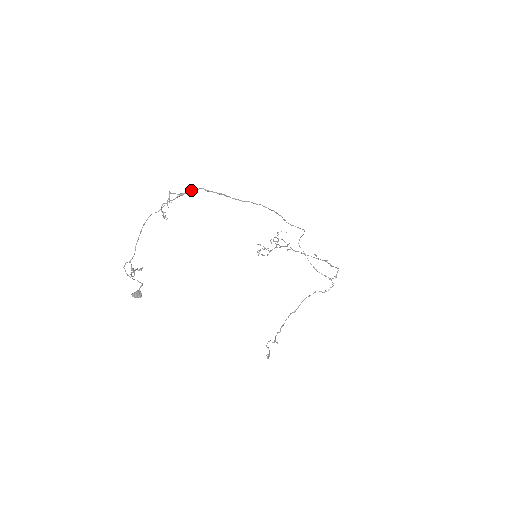
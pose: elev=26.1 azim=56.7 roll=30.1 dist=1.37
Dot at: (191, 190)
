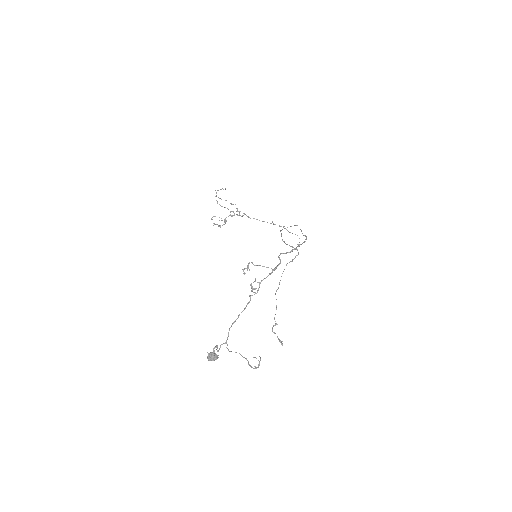
Dot at: occluded
